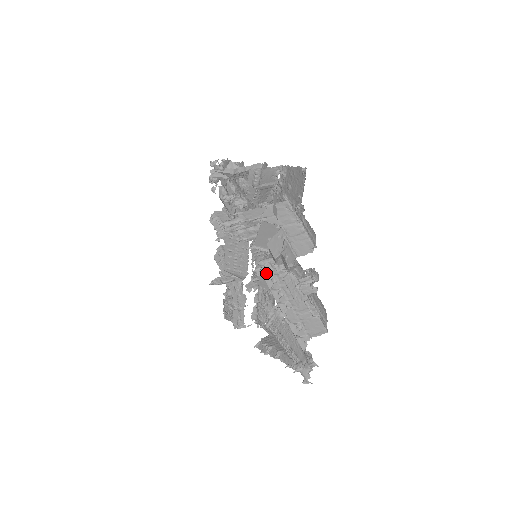
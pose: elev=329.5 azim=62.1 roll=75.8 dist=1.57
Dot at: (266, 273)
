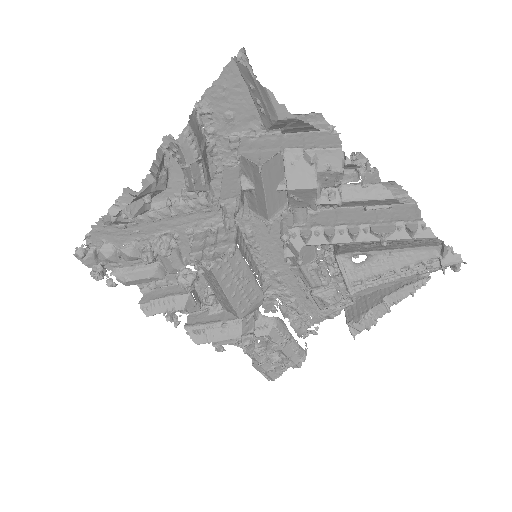
Dot at: (305, 236)
